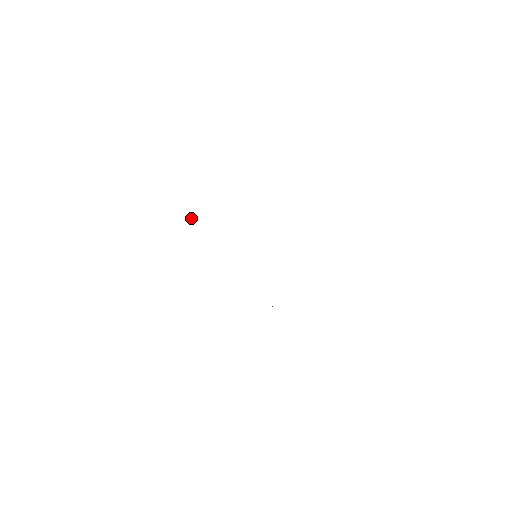
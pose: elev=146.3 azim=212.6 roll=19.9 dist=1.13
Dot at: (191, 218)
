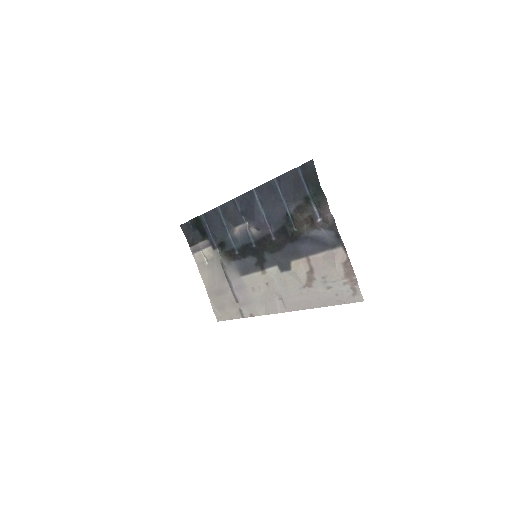
Dot at: (219, 248)
